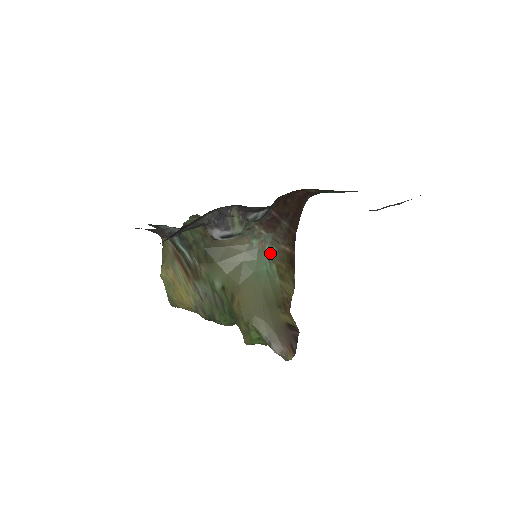
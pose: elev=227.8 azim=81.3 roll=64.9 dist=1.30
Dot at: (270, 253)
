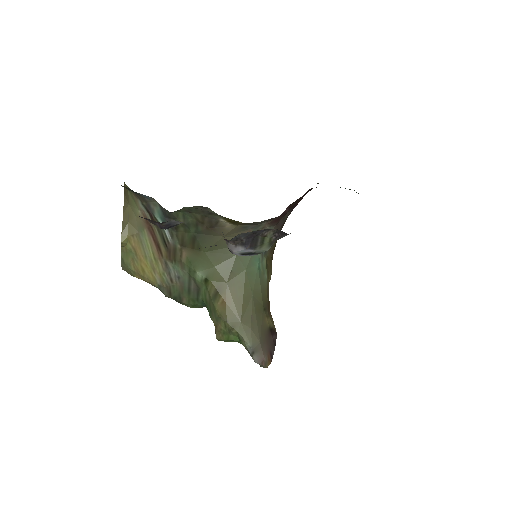
Dot at: occluded
